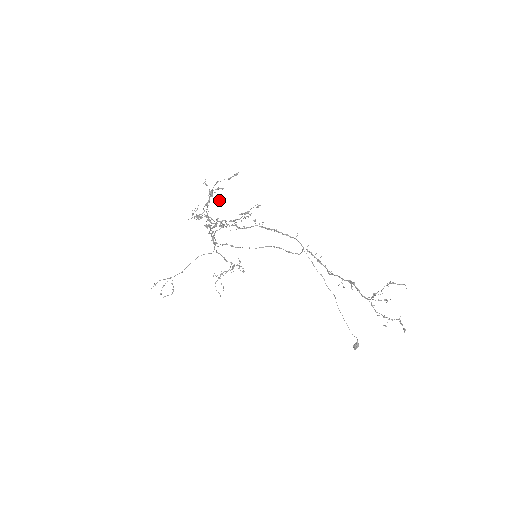
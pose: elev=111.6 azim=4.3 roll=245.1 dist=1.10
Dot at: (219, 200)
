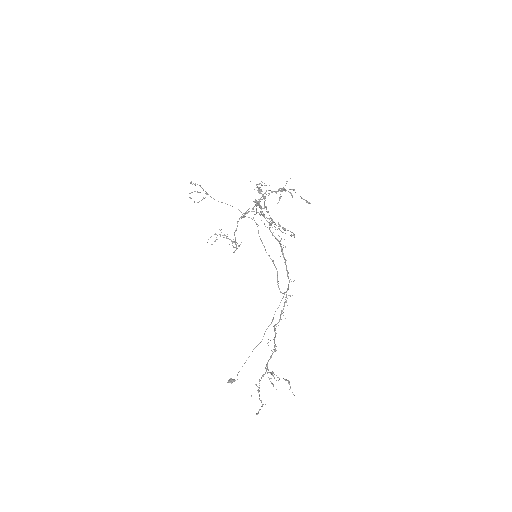
Dot at: (279, 200)
